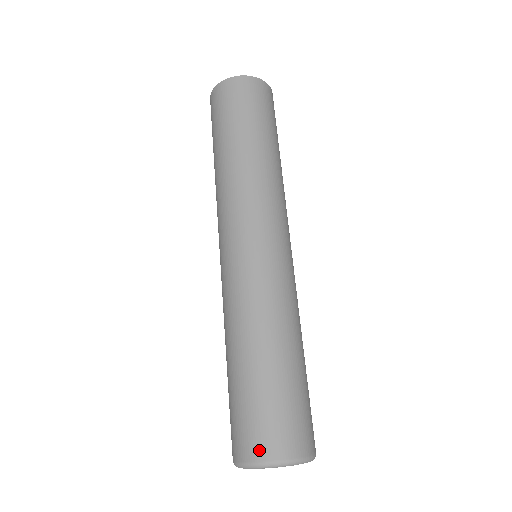
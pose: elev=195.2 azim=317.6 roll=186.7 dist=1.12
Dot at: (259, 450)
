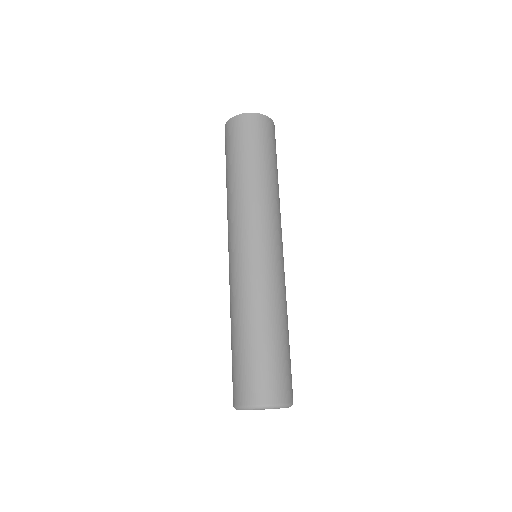
Dot at: (239, 397)
